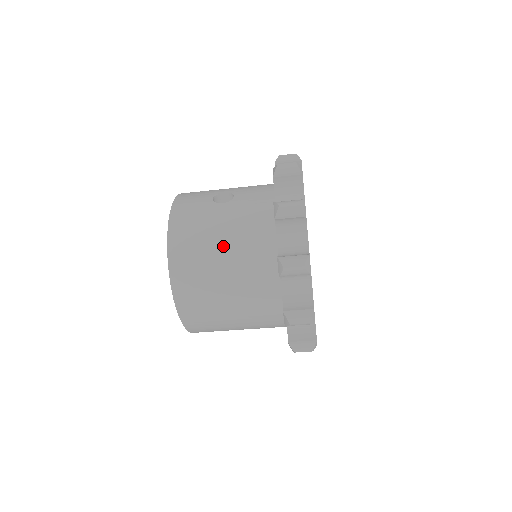
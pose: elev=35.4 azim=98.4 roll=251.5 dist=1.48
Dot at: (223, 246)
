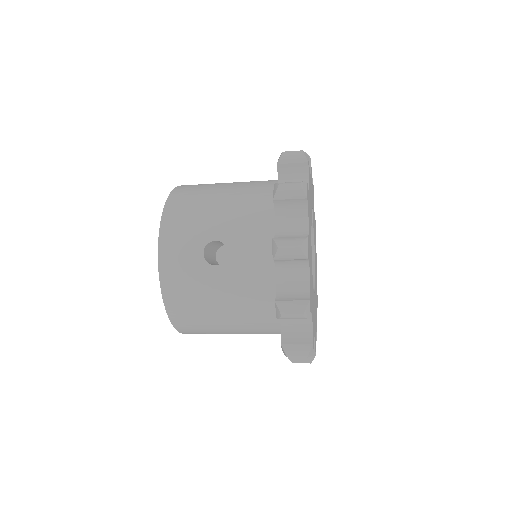
Dot at: (224, 314)
